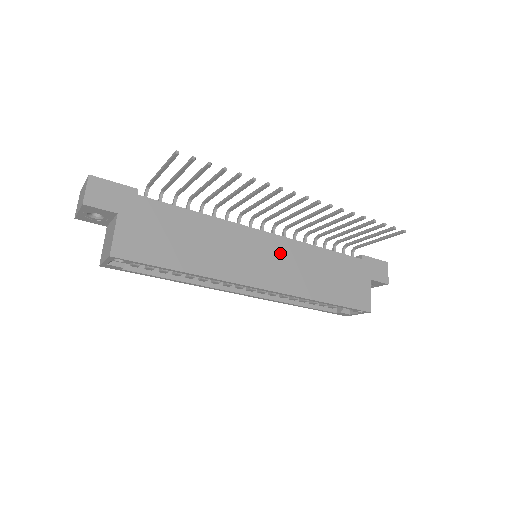
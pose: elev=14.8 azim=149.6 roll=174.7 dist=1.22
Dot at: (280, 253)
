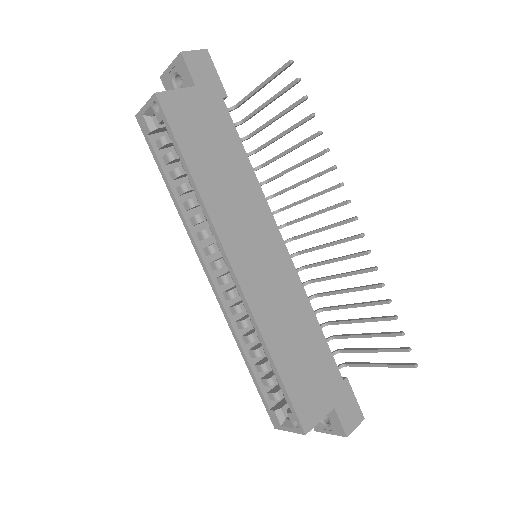
Dot at: (279, 273)
